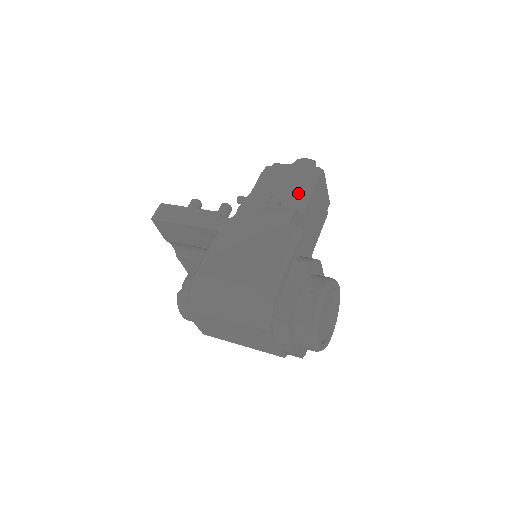
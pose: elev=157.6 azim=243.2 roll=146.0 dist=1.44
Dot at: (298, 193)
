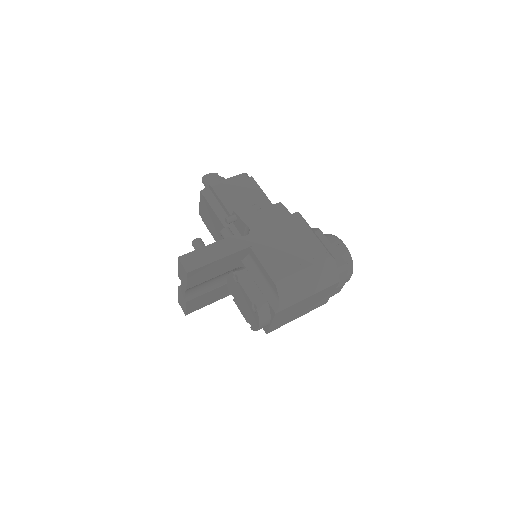
Dot at: (254, 195)
